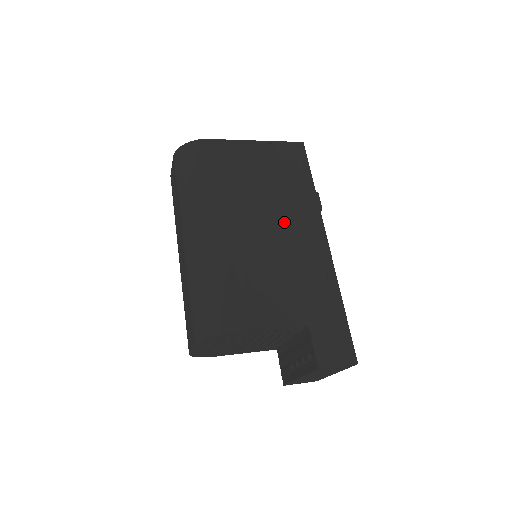
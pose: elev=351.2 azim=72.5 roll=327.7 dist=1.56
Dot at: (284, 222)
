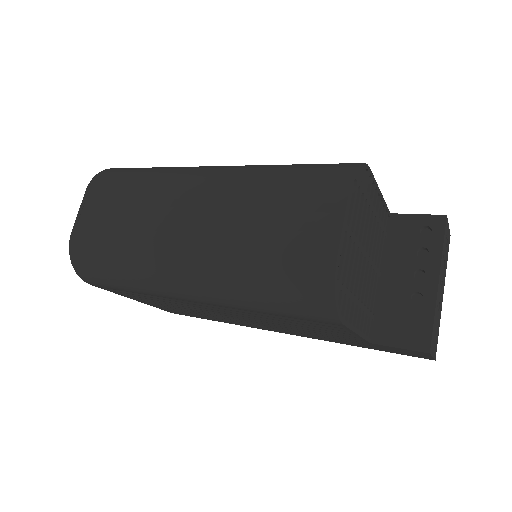
Dot at: occluded
